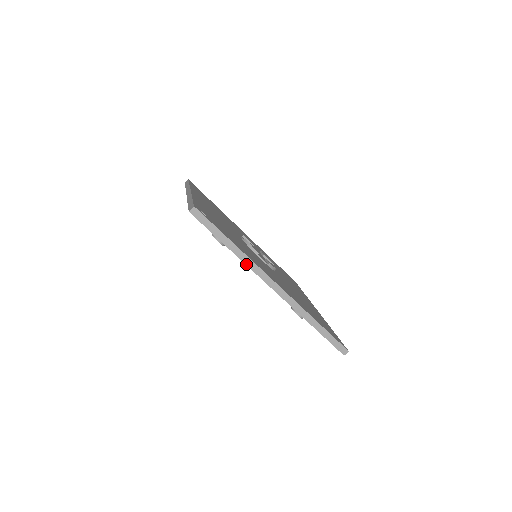
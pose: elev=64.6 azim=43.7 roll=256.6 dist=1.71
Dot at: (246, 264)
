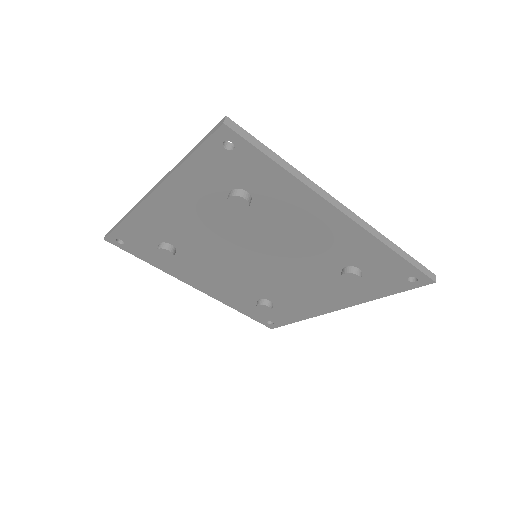
Dot at: (308, 186)
